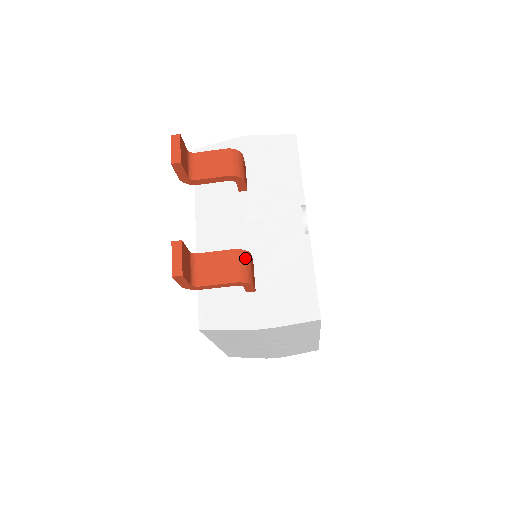
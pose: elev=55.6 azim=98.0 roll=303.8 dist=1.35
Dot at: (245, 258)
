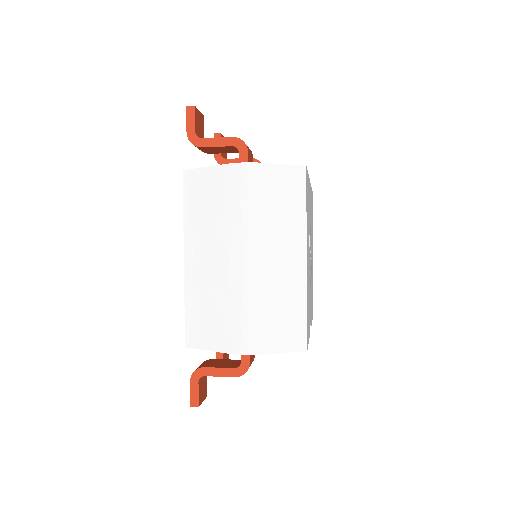
Dot at: occluded
